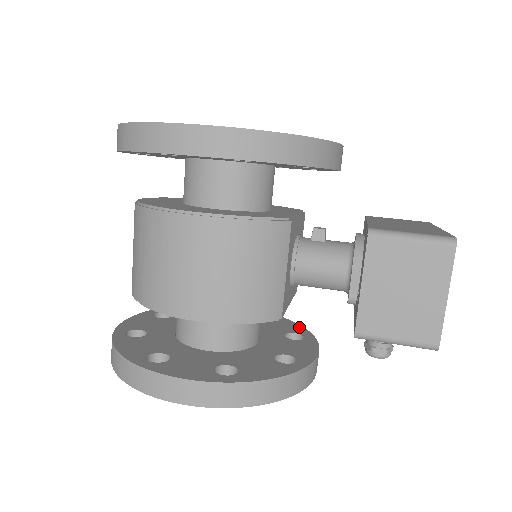
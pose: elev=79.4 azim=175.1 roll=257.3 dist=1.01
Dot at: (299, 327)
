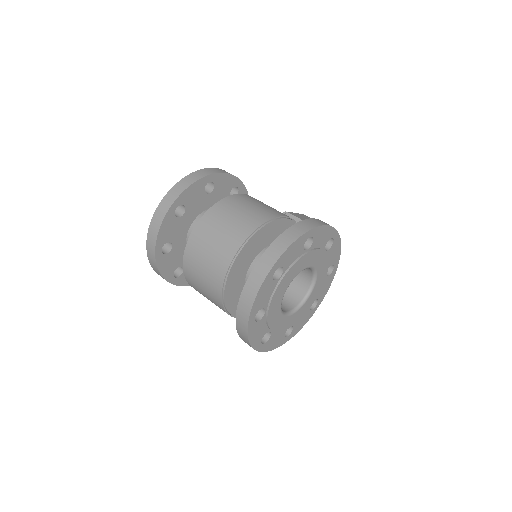
Dot at: occluded
